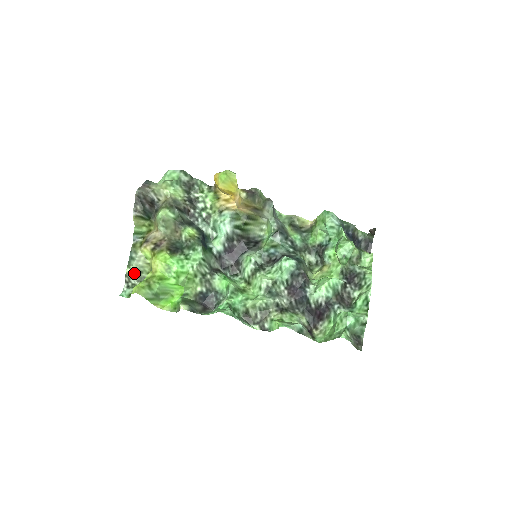
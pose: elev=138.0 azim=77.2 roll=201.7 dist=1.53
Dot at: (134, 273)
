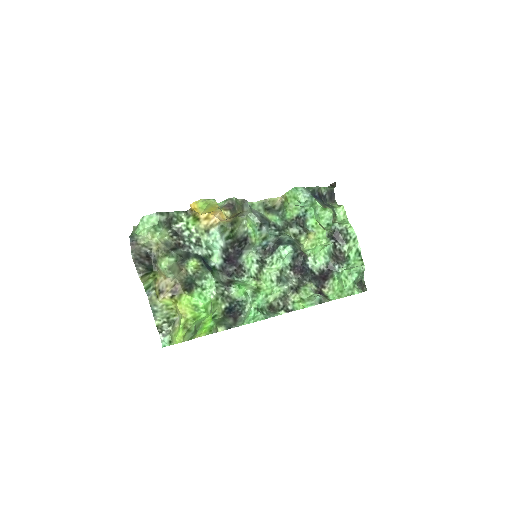
Dot at: (163, 322)
